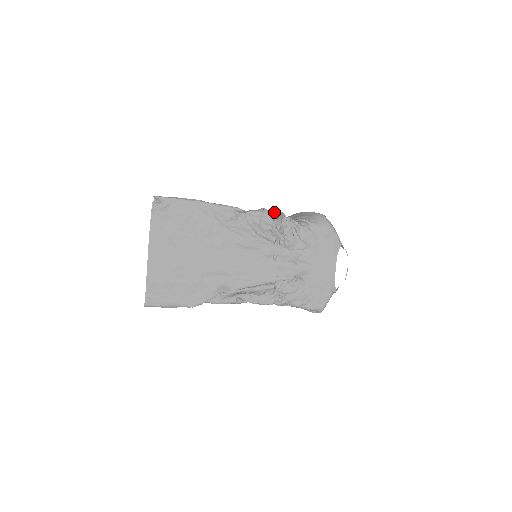
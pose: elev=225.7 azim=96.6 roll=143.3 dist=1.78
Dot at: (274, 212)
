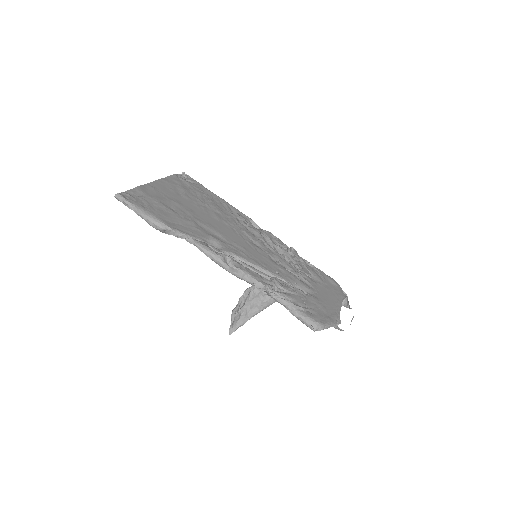
Dot at: (285, 244)
